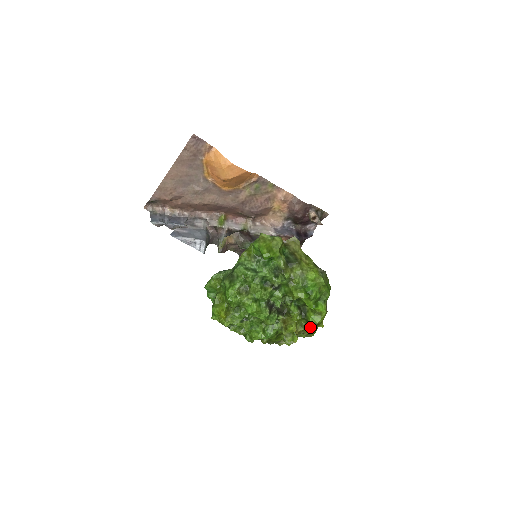
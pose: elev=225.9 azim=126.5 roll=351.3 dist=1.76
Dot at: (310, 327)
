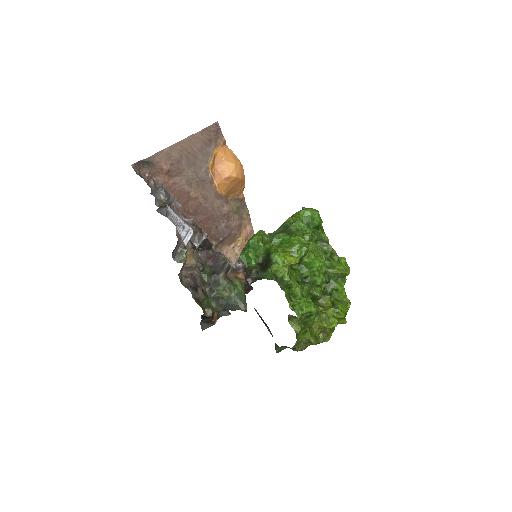
Dot at: occluded
